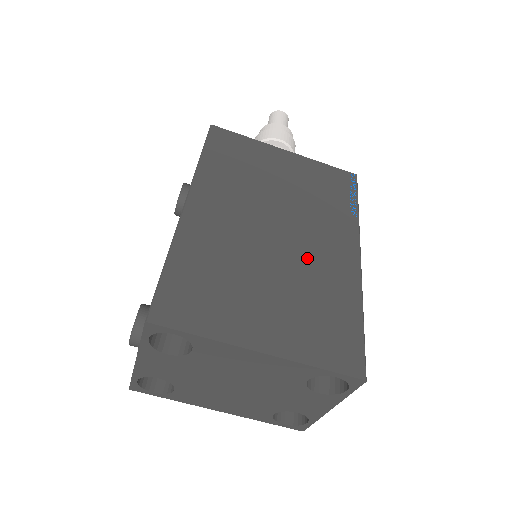
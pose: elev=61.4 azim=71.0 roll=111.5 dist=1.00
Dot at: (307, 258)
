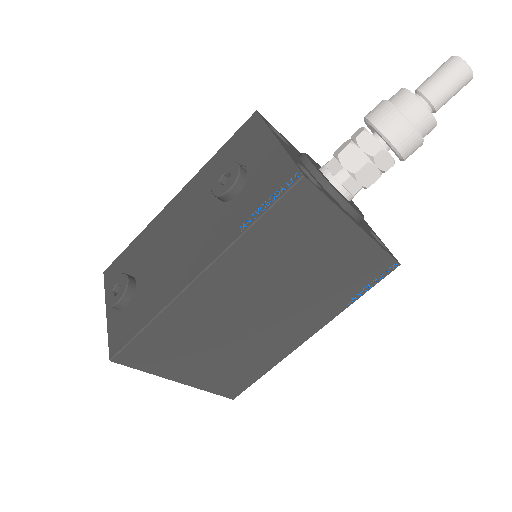
Dot at: (267, 334)
